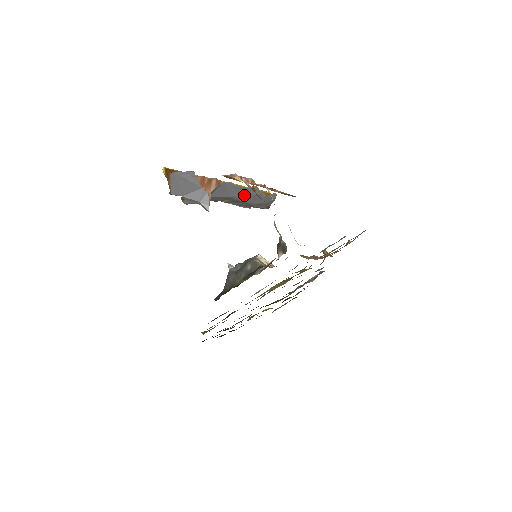
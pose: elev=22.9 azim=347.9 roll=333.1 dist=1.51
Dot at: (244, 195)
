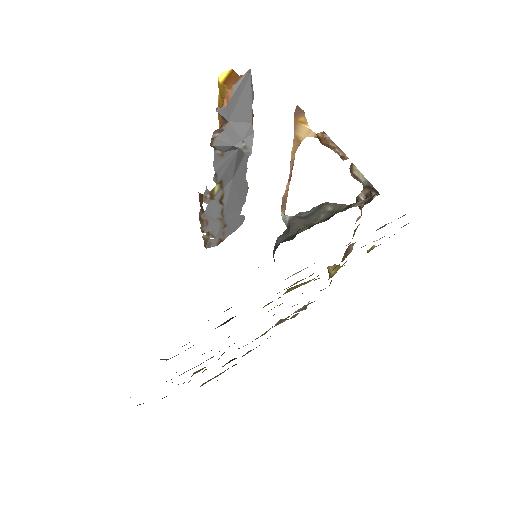
Dot at: (236, 191)
